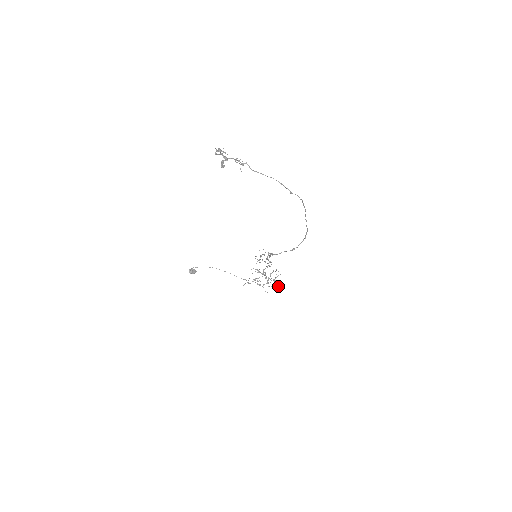
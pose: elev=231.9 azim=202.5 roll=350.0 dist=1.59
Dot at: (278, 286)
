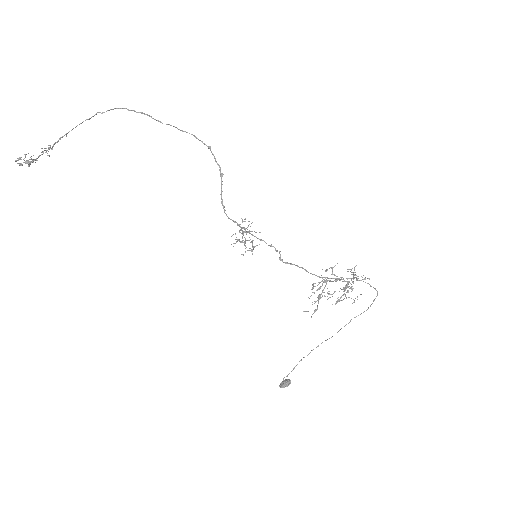
Dot at: occluded
